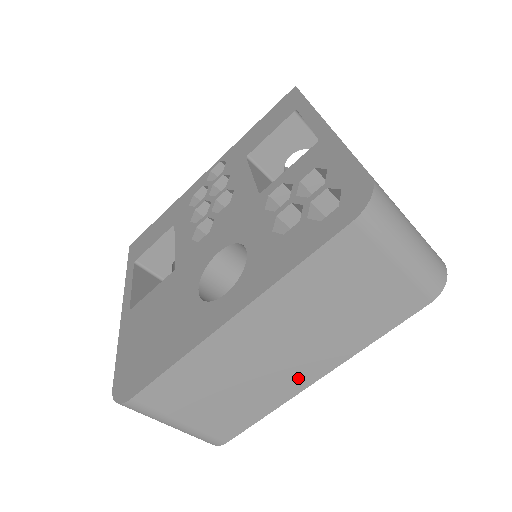
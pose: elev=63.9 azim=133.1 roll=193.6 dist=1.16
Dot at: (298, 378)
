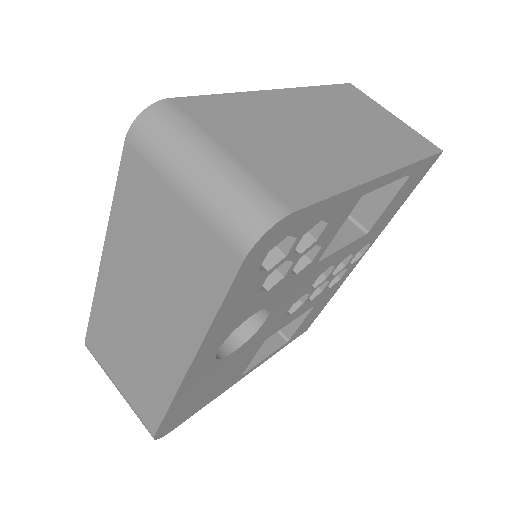
Dot at: (171, 359)
